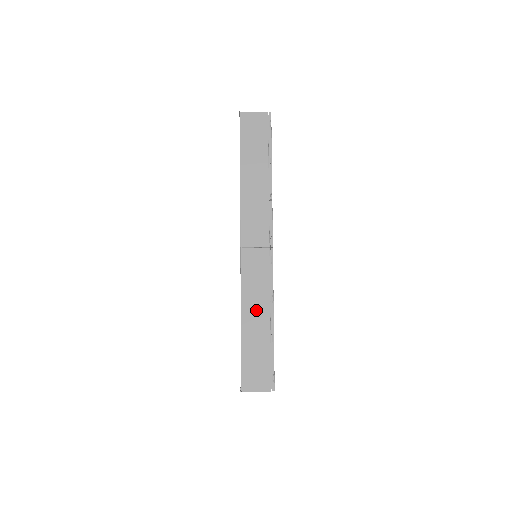
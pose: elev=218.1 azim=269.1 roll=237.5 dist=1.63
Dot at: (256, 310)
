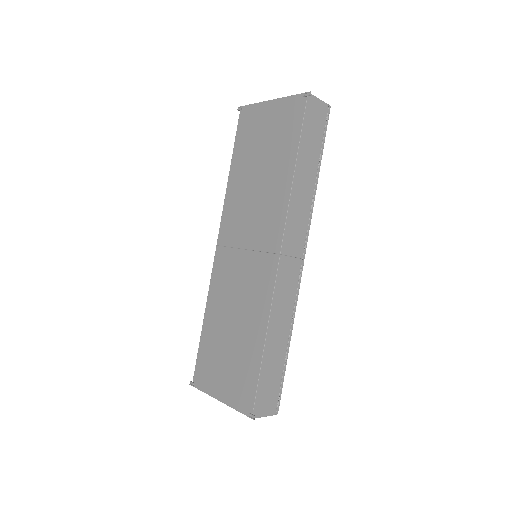
Dot at: (280, 327)
